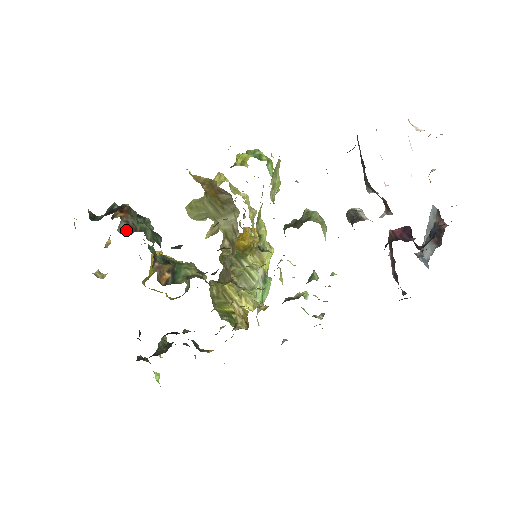
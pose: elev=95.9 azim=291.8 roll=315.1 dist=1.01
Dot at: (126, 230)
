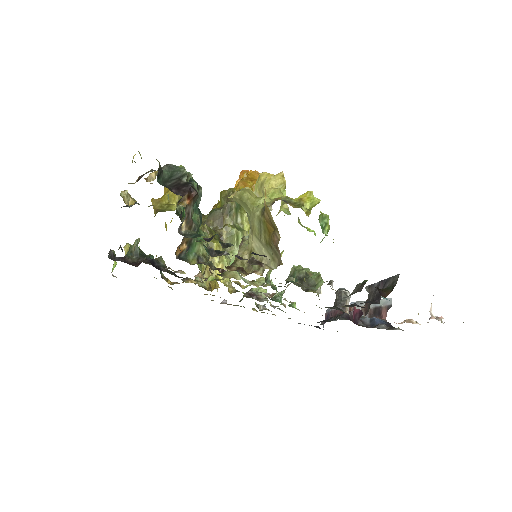
Dot at: (184, 224)
